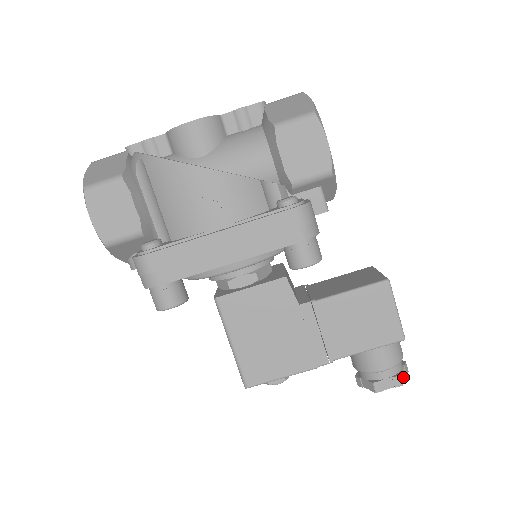
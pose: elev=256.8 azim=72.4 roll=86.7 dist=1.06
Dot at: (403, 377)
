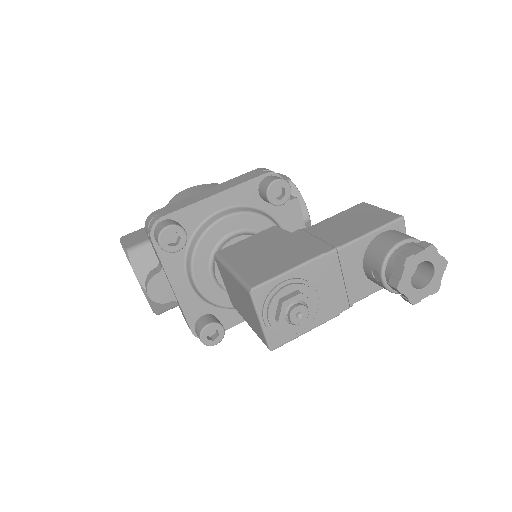
Dot at: (433, 248)
